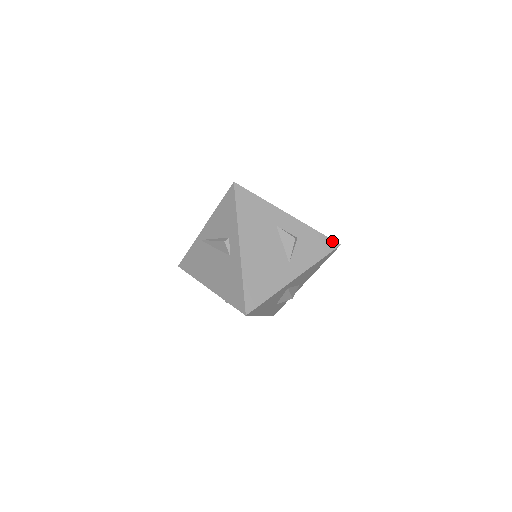
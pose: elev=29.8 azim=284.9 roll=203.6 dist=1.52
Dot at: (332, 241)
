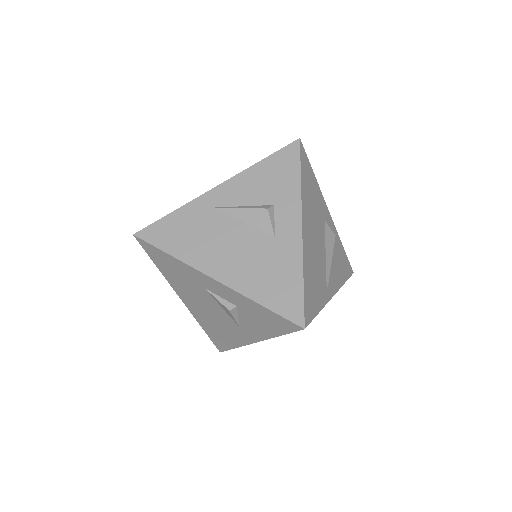
Dot at: (288, 321)
